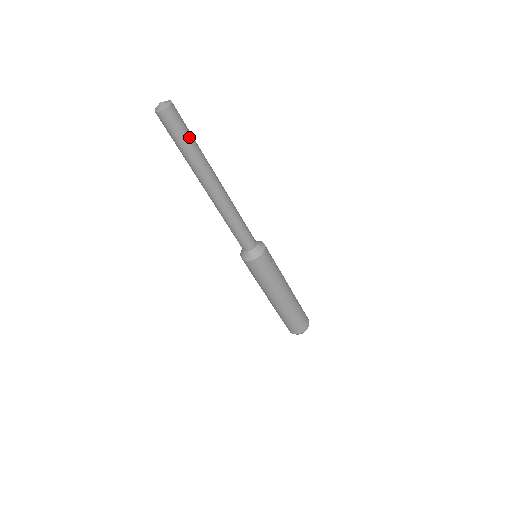
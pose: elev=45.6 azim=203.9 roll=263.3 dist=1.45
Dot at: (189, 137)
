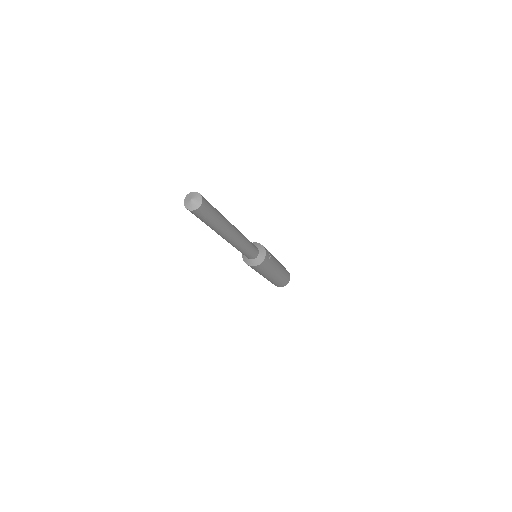
Dot at: (216, 214)
